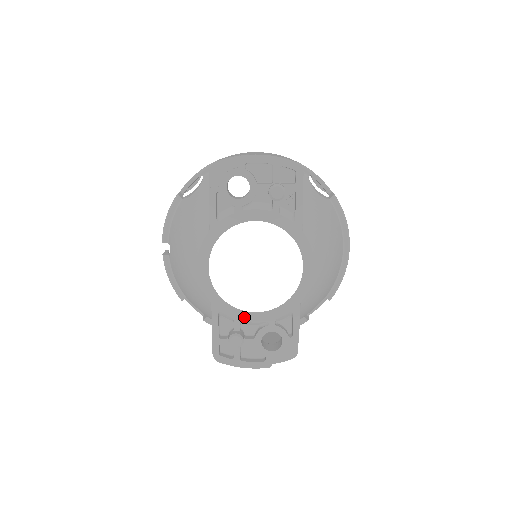
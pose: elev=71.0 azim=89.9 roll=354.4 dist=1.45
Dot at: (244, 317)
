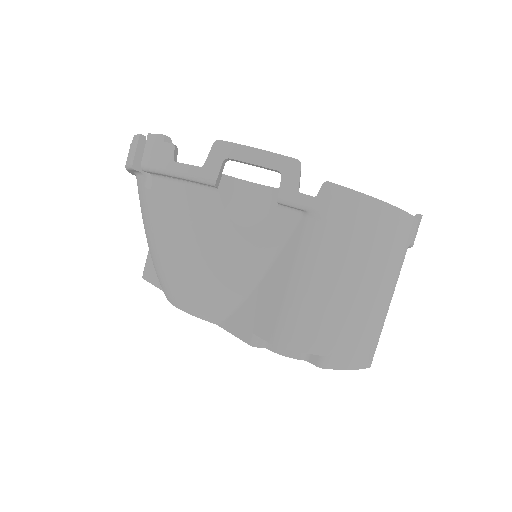
Dot at: occluded
